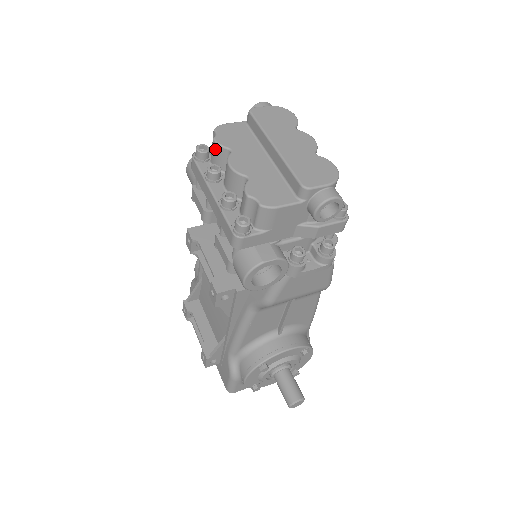
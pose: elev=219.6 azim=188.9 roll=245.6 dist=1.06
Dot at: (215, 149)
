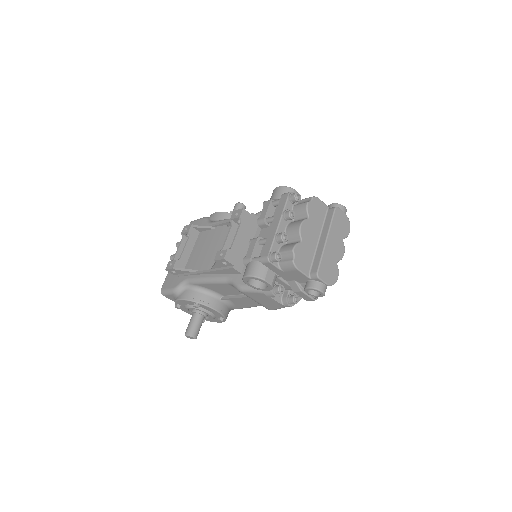
Dot at: (303, 207)
